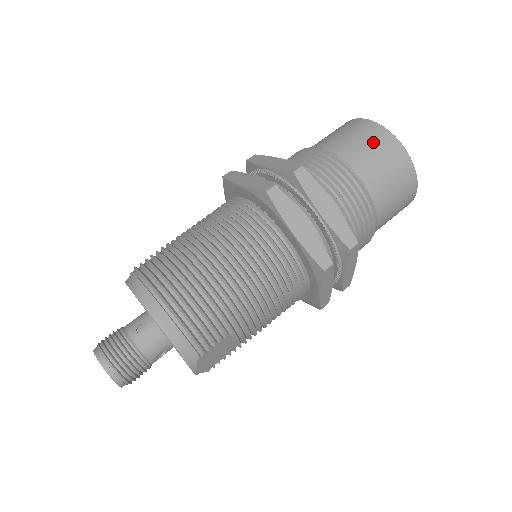
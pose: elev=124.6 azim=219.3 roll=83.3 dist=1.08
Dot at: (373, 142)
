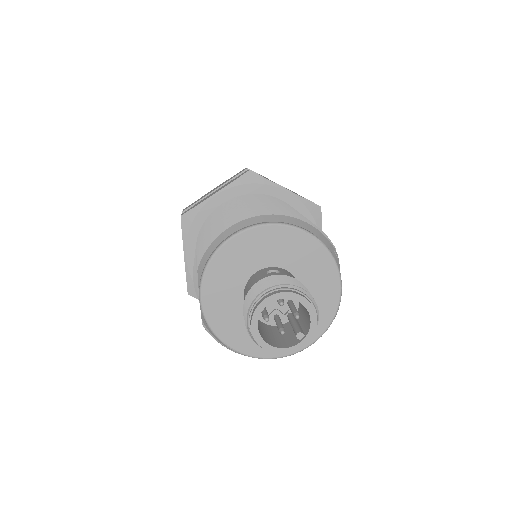
Dot at: occluded
